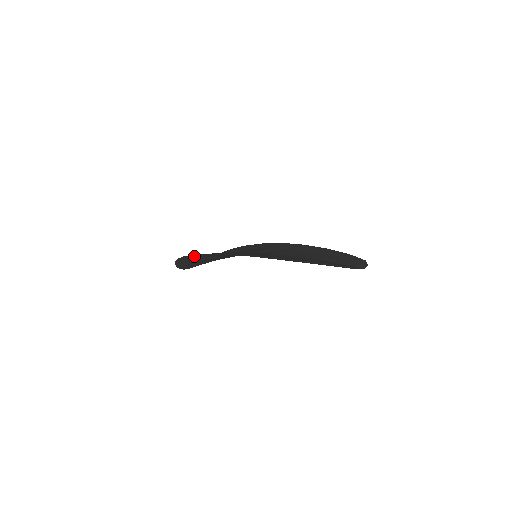
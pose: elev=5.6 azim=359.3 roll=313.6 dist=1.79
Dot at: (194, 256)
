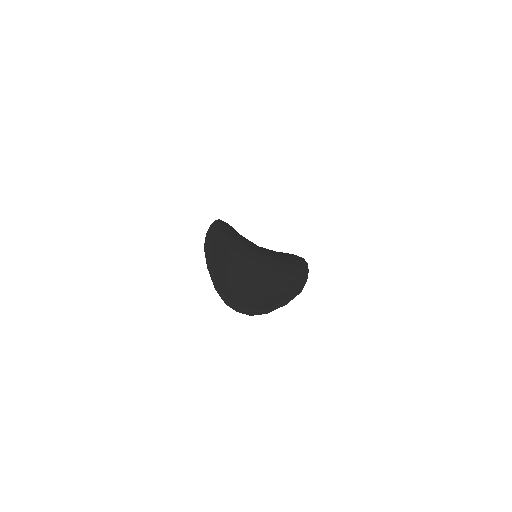
Dot at: occluded
